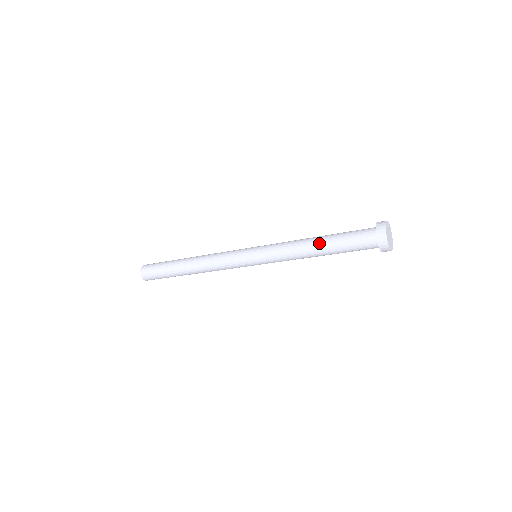
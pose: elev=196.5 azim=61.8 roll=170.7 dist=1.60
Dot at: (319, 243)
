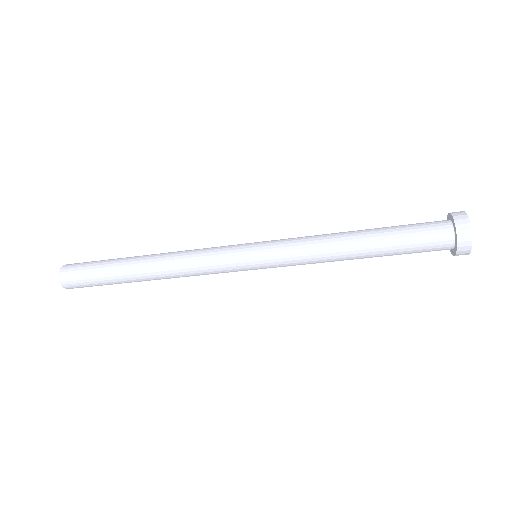
Dot at: (364, 244)
